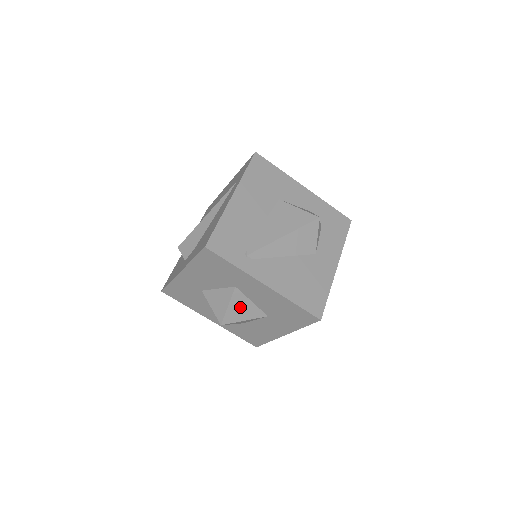
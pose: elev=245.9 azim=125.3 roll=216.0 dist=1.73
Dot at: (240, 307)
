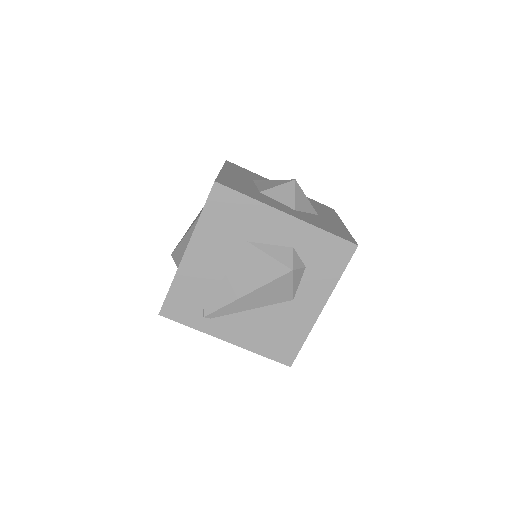
Dot at: occluded
